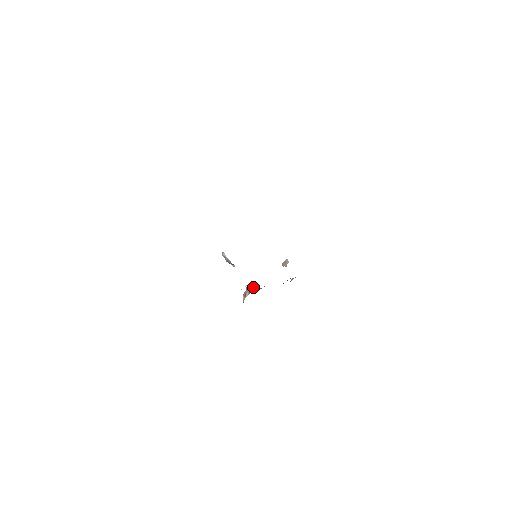
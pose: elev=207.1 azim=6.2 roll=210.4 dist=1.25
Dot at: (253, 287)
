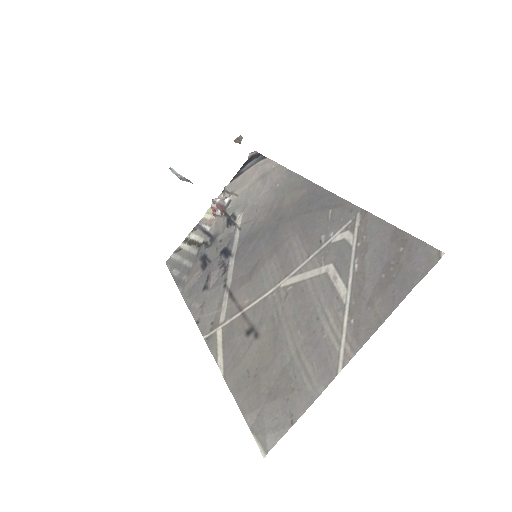
Dot at: (221, 201)
